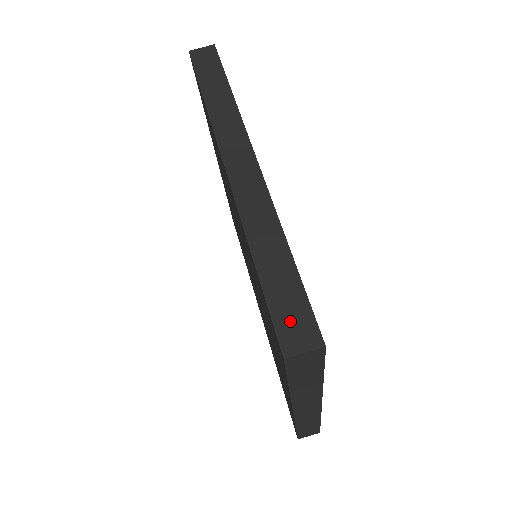
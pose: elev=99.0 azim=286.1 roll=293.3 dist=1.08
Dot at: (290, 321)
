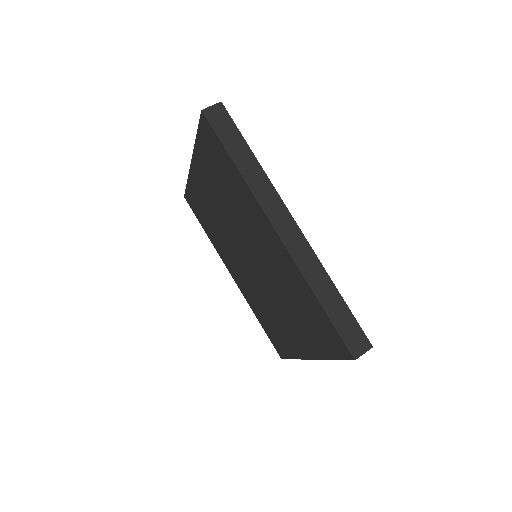
Dot at: (352, 337)
